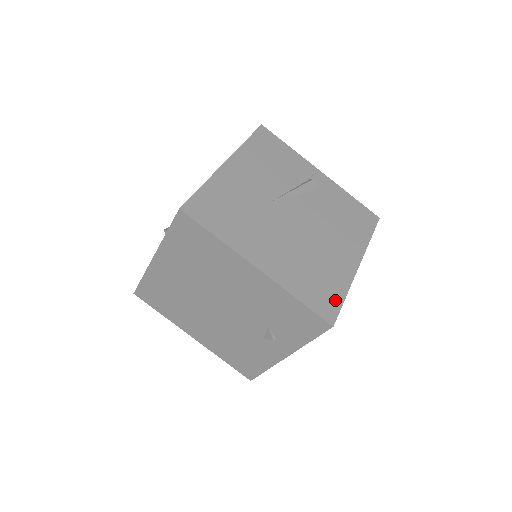
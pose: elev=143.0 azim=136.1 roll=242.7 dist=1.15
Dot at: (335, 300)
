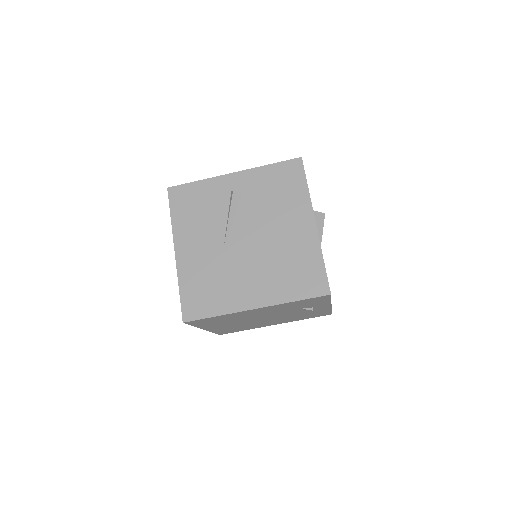
Dot at: (318, 273)
